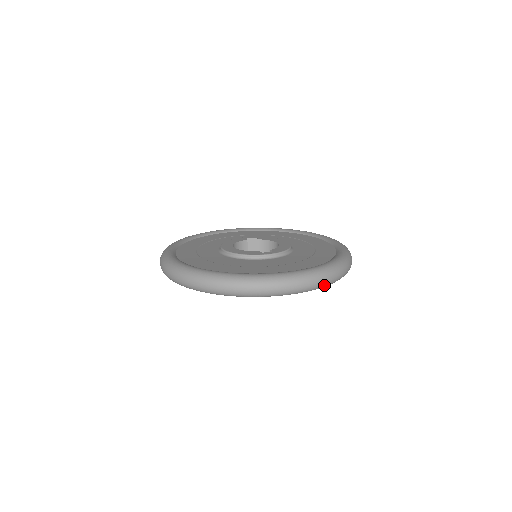
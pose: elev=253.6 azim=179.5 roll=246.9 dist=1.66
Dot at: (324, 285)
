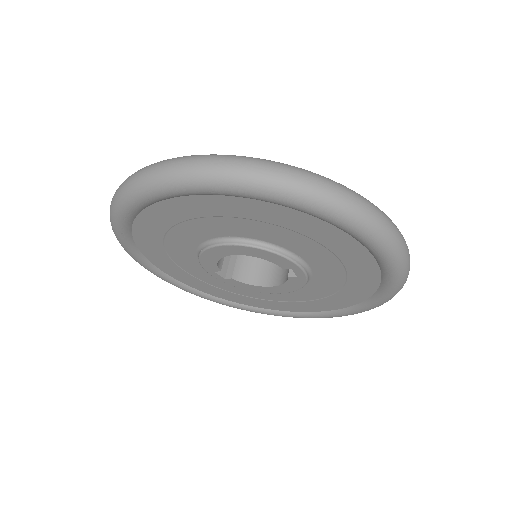
Dot at: (403, 284)
